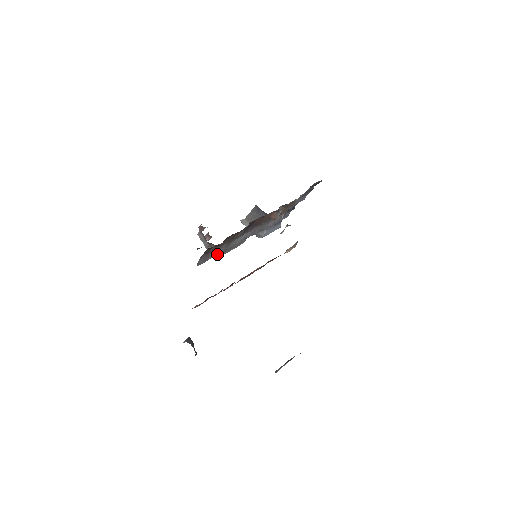
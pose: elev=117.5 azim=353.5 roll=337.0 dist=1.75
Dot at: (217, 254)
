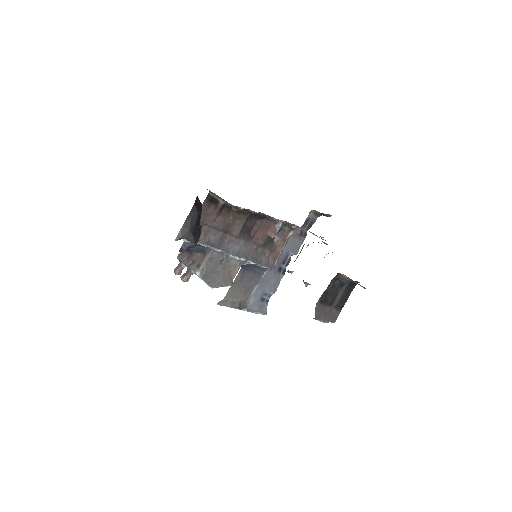
Dot at: (208, 244)
